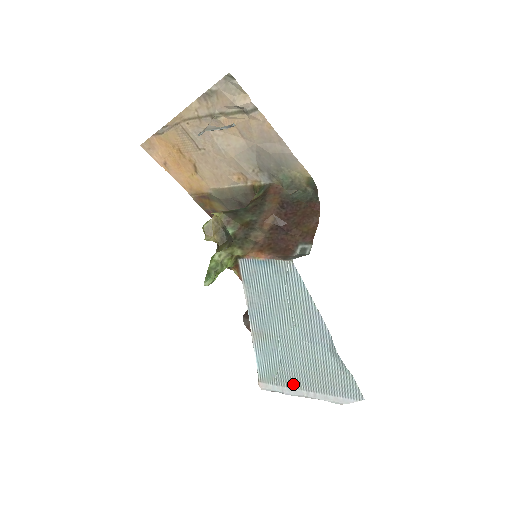
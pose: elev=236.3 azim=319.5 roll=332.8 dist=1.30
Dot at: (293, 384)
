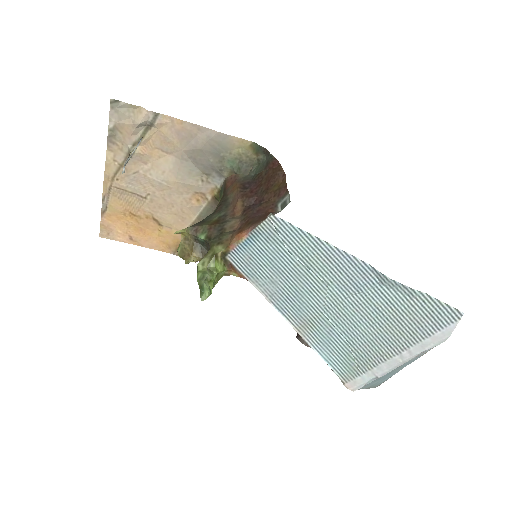
Dot at: (378, 358)
